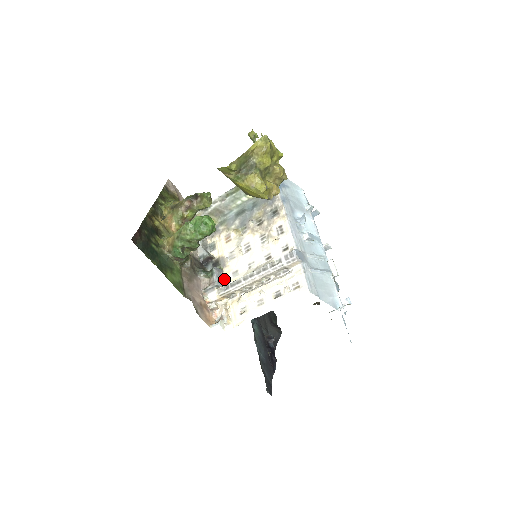
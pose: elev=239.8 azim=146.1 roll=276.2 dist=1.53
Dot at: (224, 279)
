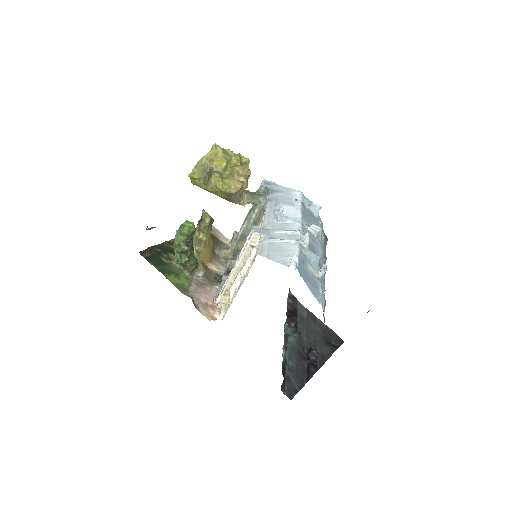
Dot at: occluded
